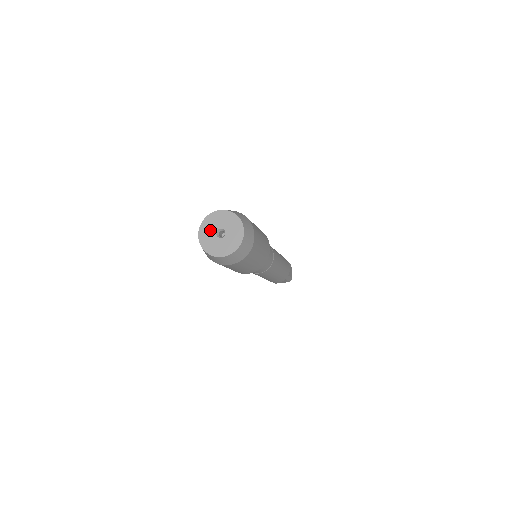
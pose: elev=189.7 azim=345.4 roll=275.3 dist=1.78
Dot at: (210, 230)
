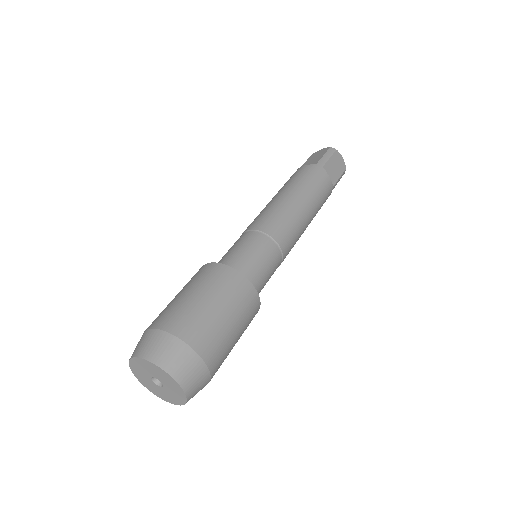
Dot at: (151, 371)
